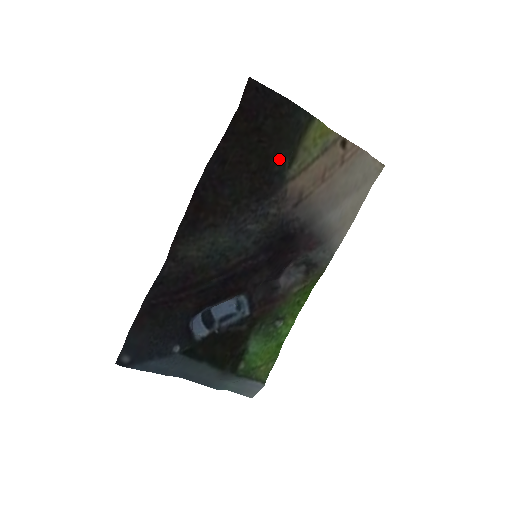
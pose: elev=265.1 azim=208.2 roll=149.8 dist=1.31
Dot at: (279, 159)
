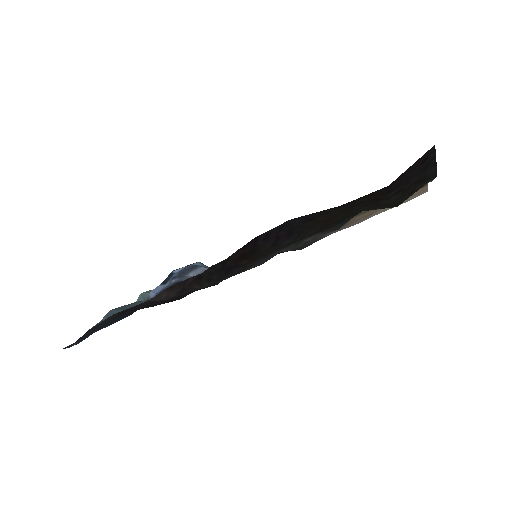
Dot at: occluded
